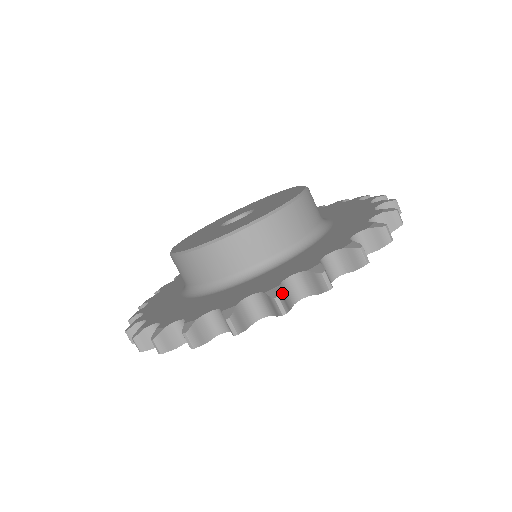
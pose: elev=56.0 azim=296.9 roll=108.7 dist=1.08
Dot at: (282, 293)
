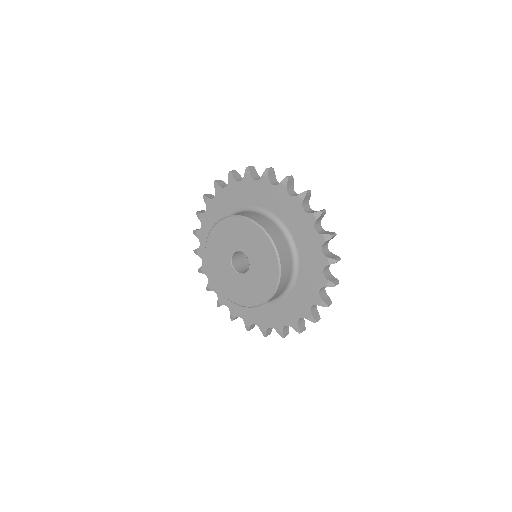
Dot at: (300, 327)
